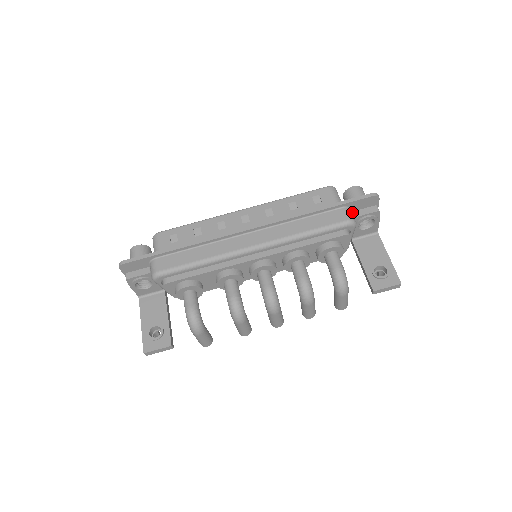
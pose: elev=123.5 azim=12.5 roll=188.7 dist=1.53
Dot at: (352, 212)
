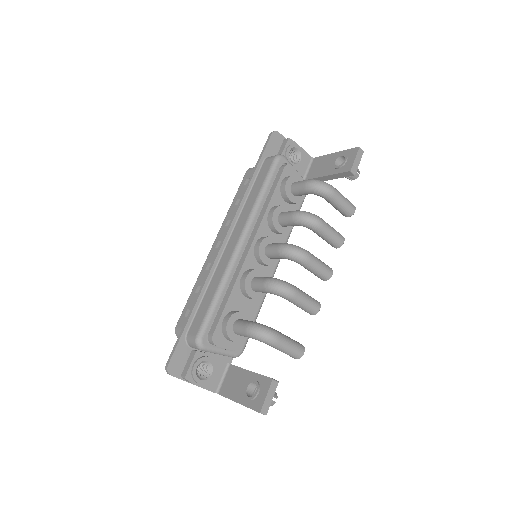
Dot at: occluded
